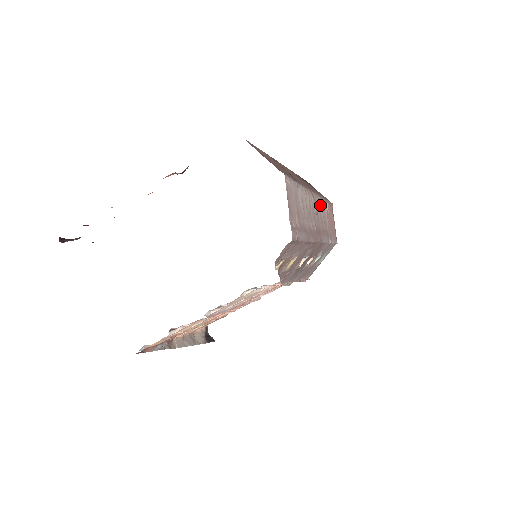
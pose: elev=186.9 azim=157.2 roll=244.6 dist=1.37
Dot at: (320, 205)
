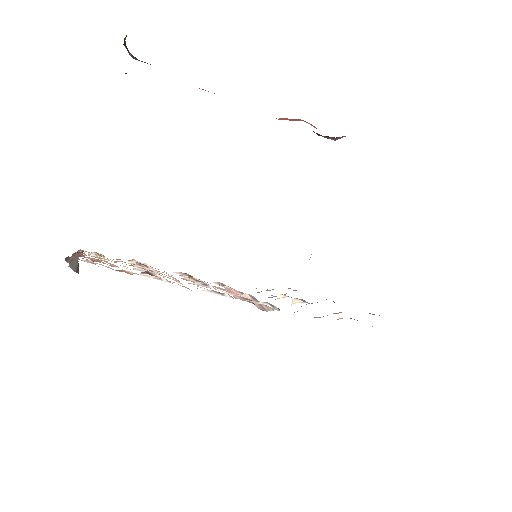
Dot at: occluded
